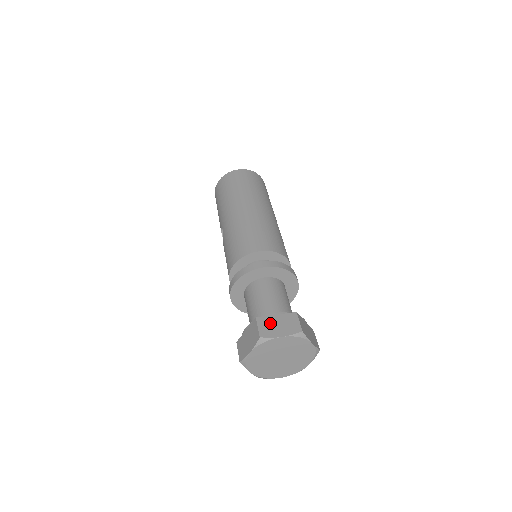
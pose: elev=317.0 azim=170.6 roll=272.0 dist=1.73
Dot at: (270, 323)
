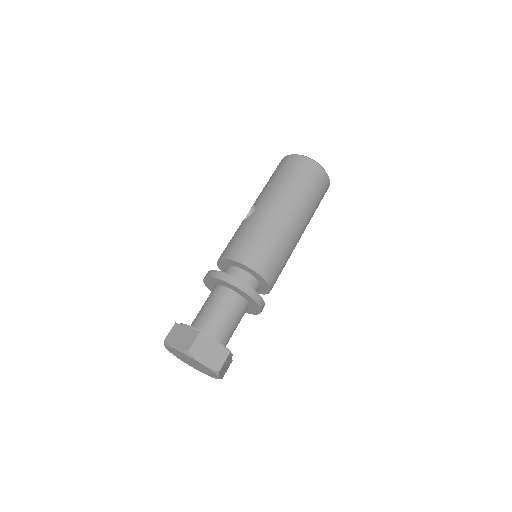
Dot at: (205, 346)
